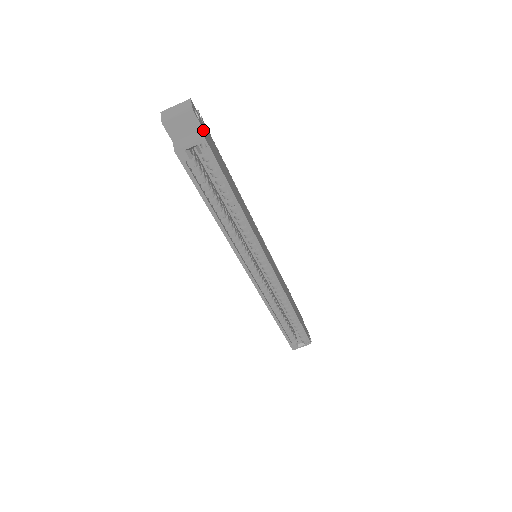
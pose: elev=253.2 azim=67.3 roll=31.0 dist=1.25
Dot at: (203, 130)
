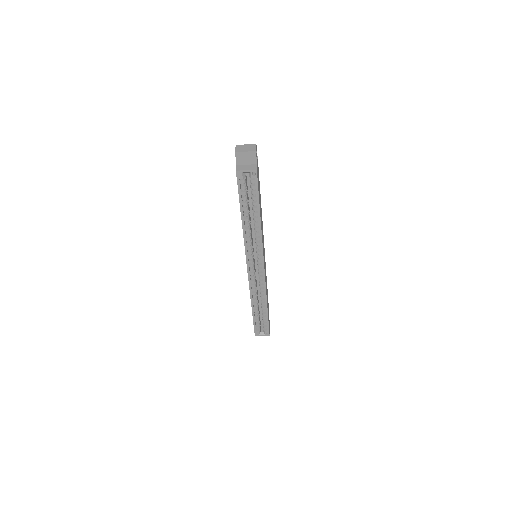
Dot at: occluded
